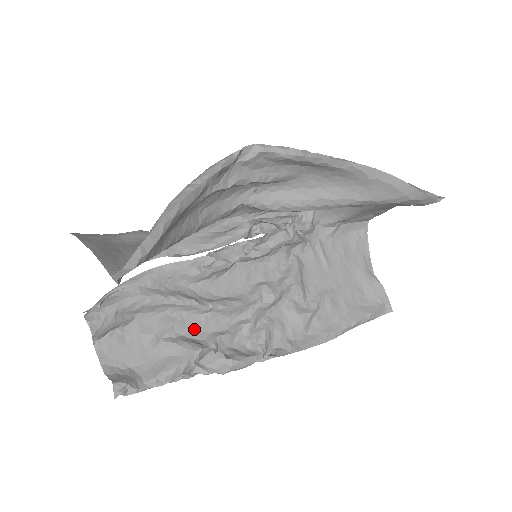
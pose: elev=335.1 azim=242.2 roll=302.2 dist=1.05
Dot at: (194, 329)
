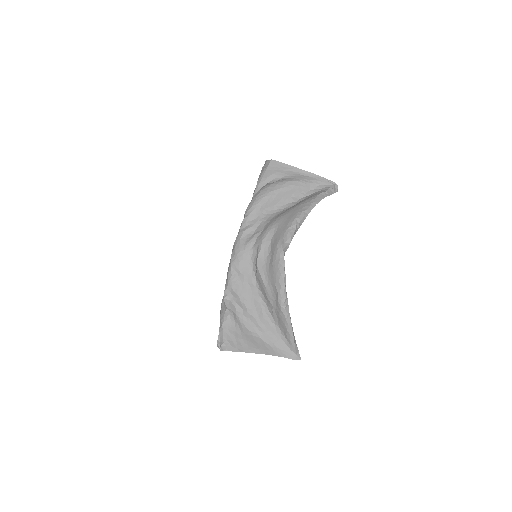
Dot at: occluded
